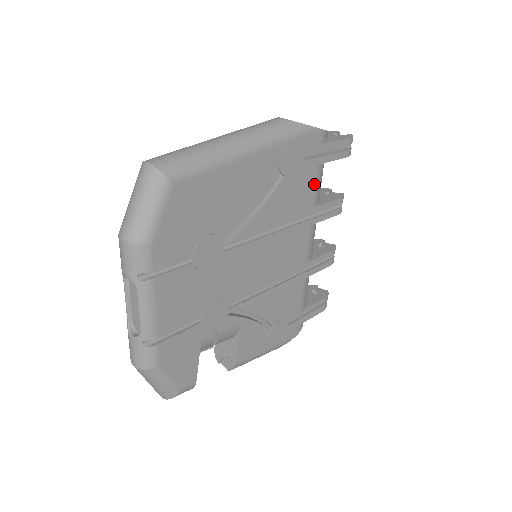
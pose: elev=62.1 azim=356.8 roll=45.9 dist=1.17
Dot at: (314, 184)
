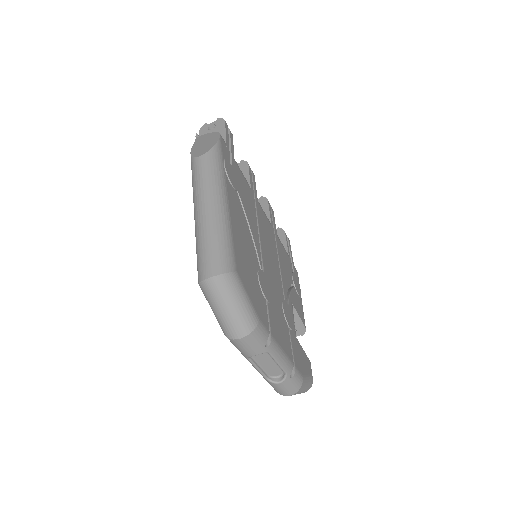
Dot at: (242, 175)
